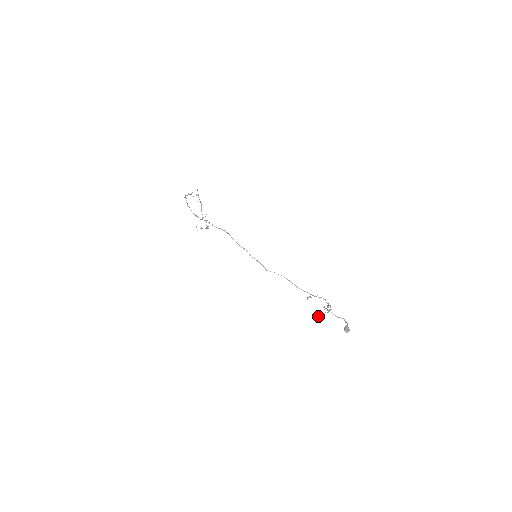
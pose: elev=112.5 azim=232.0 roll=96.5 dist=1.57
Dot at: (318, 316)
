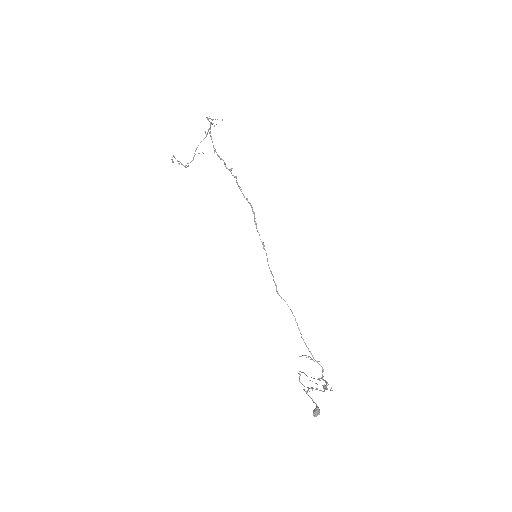
Dot at: (309, 388)
